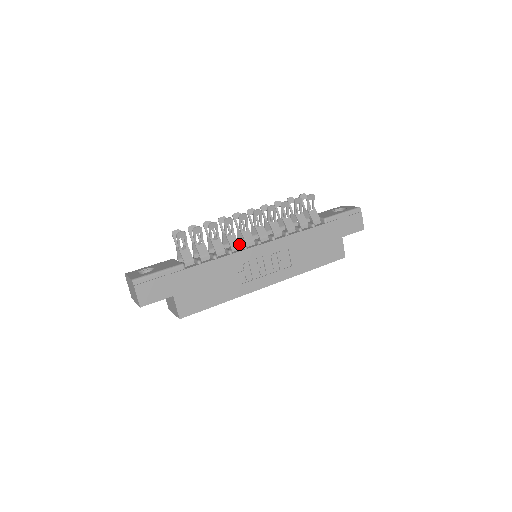
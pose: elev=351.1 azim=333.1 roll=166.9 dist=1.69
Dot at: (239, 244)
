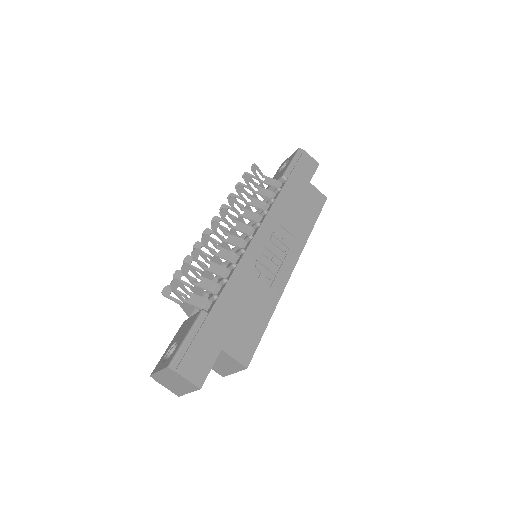
Dot at: occluded
